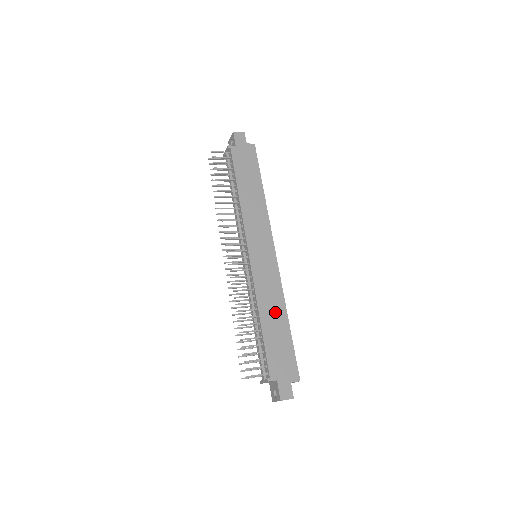
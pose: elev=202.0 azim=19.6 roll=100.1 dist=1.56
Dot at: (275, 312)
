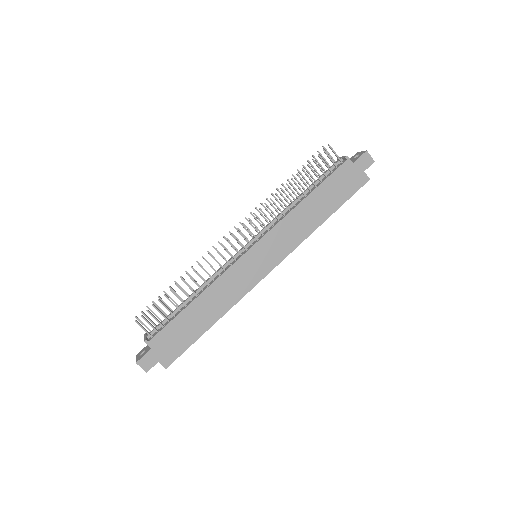
Dot at: (212, 308)
